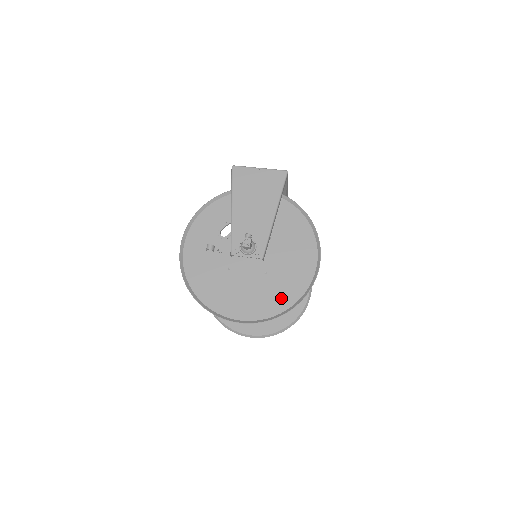
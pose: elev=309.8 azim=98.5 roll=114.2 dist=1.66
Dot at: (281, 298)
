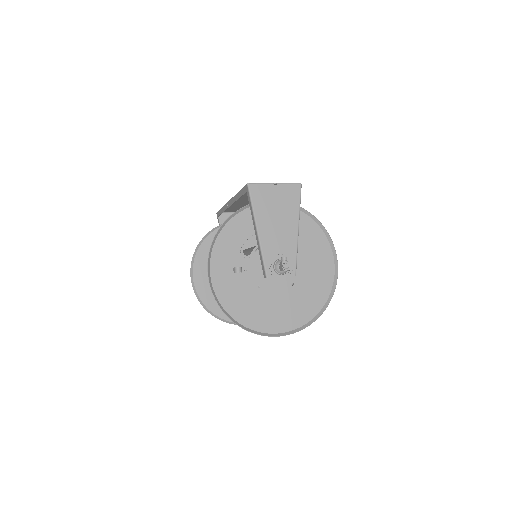
Dot at: (310, 305)
